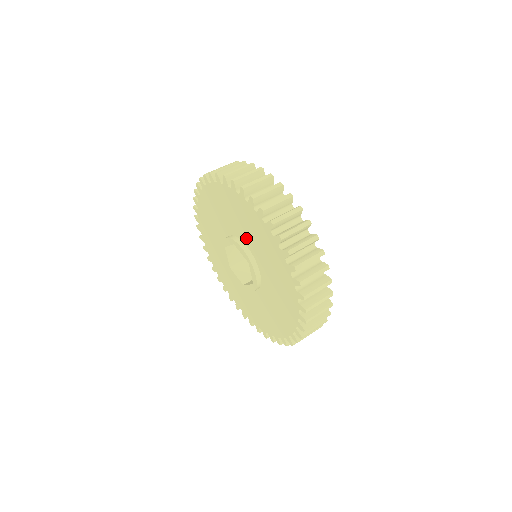
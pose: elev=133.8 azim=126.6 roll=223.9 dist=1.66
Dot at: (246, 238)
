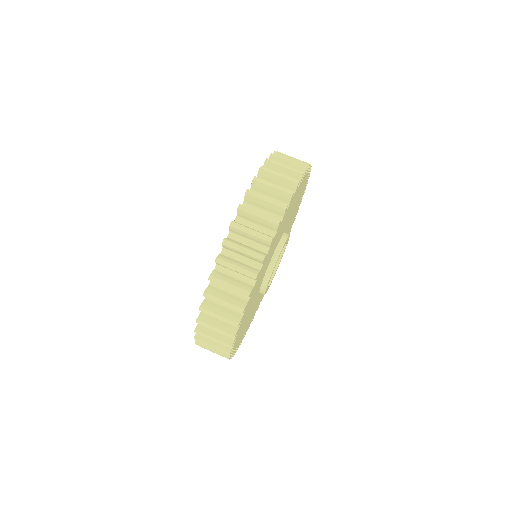
Dot at: occluded
